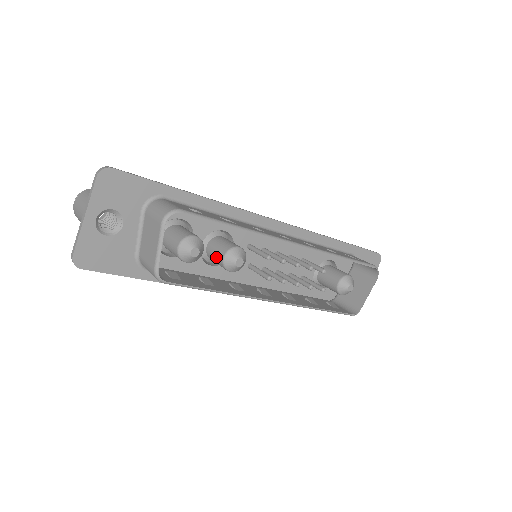
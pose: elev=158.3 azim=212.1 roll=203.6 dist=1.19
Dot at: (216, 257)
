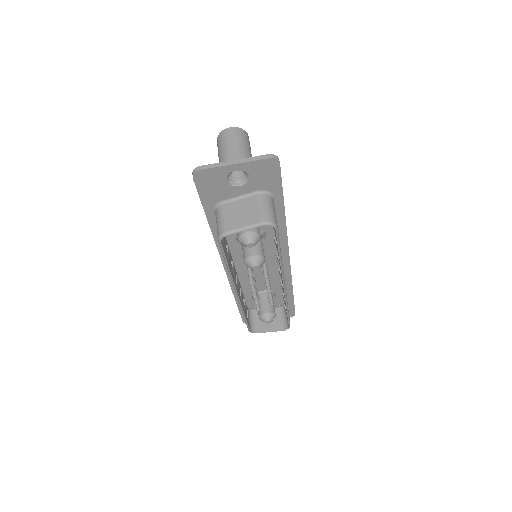
Dot at: (248, 248)
